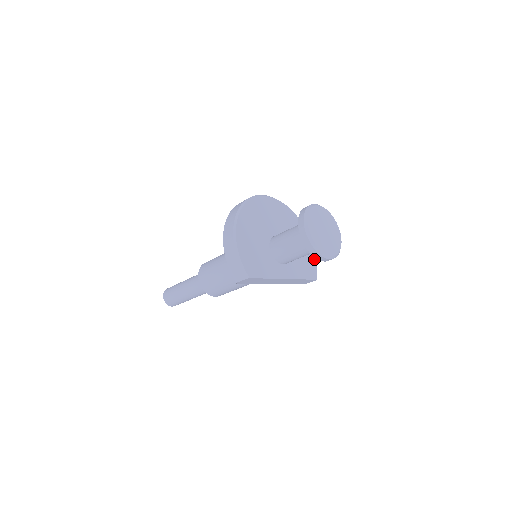
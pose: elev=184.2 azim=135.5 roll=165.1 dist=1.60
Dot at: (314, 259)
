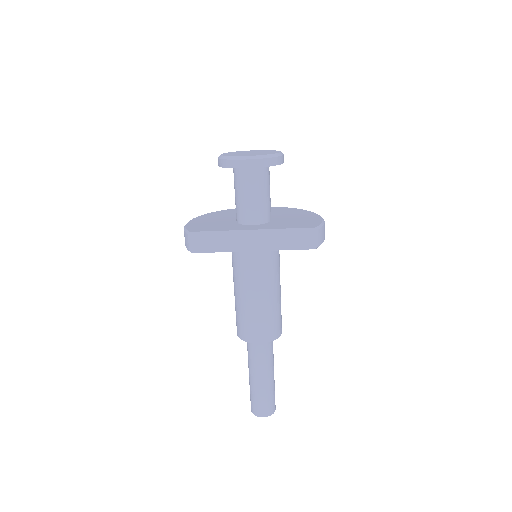
Dot at: (318, 221)
